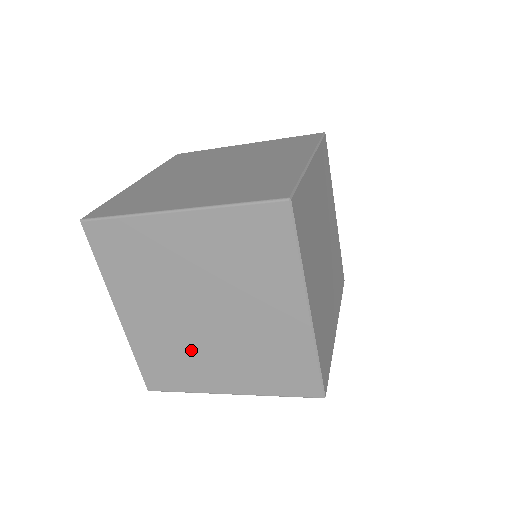
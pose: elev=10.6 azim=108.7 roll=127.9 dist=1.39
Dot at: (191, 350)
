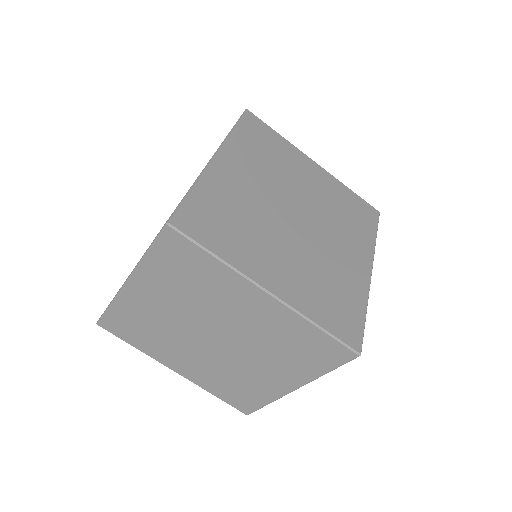
Dot at: (237, 371)
